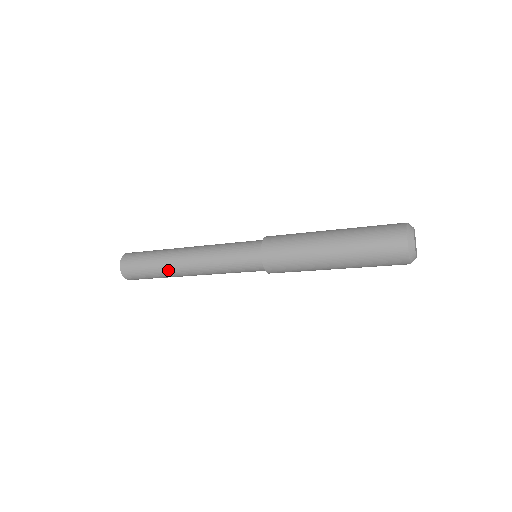
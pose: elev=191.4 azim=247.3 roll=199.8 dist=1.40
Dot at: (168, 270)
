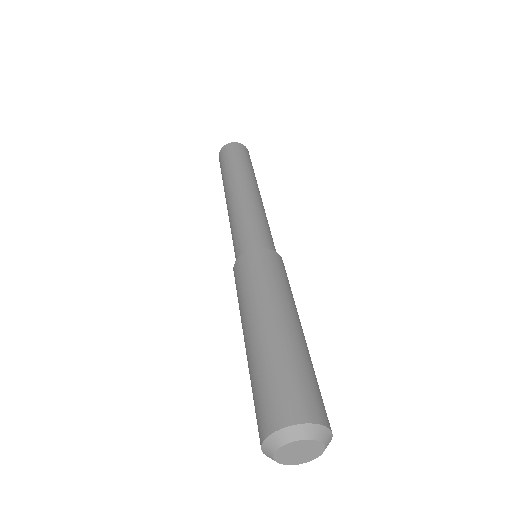
Dot at: occluded
